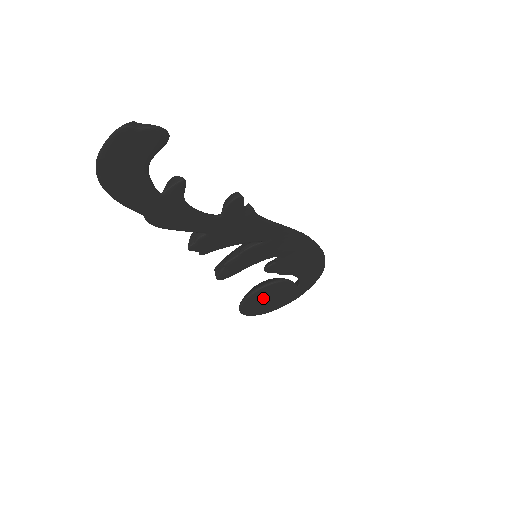
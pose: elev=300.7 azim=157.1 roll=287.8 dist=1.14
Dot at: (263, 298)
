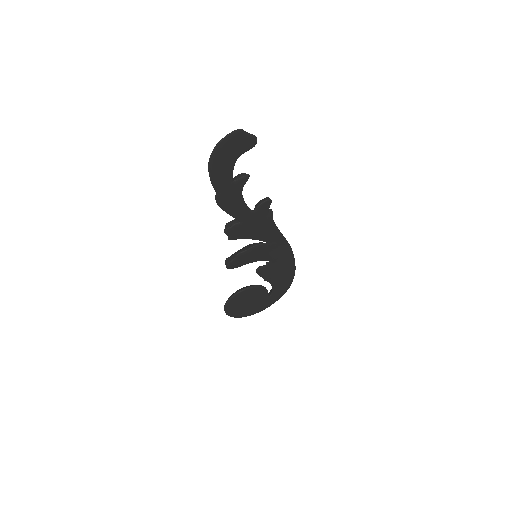
Dot at: (244, 299)
